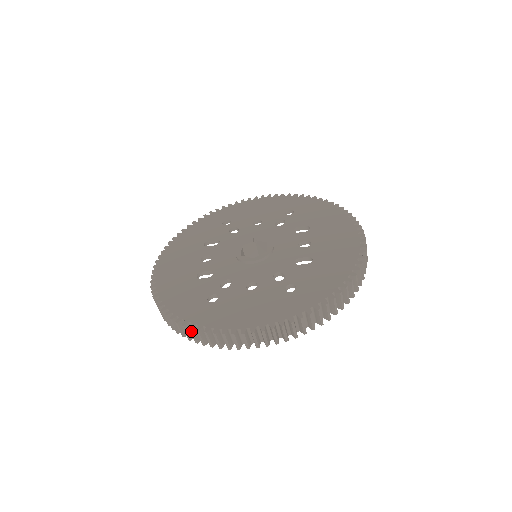
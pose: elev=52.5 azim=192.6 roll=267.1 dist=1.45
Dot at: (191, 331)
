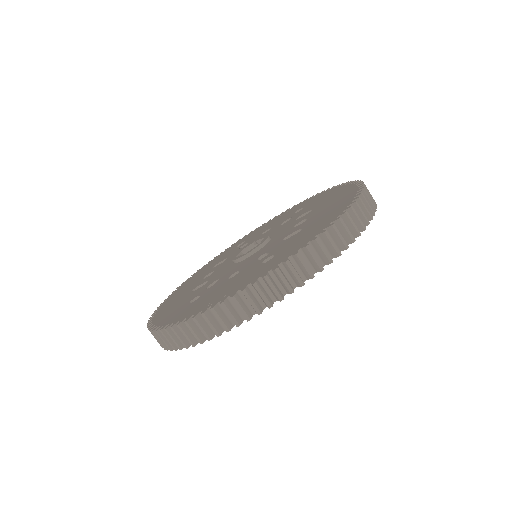
Dot at: (163, 334)
